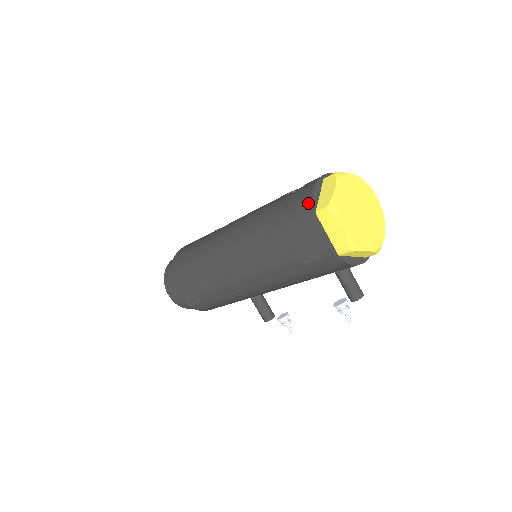
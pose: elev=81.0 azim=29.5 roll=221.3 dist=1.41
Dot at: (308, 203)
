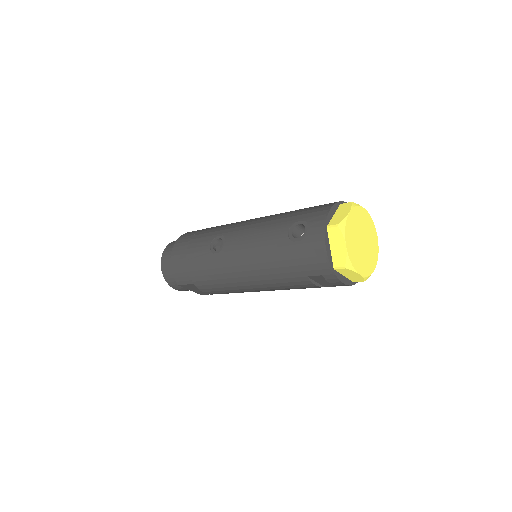
Dot at: (325, 262)
